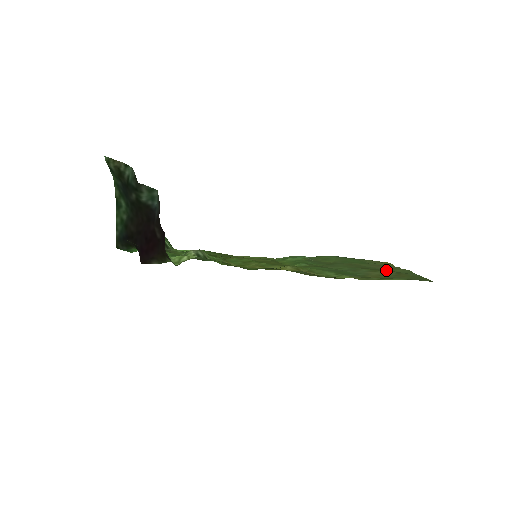
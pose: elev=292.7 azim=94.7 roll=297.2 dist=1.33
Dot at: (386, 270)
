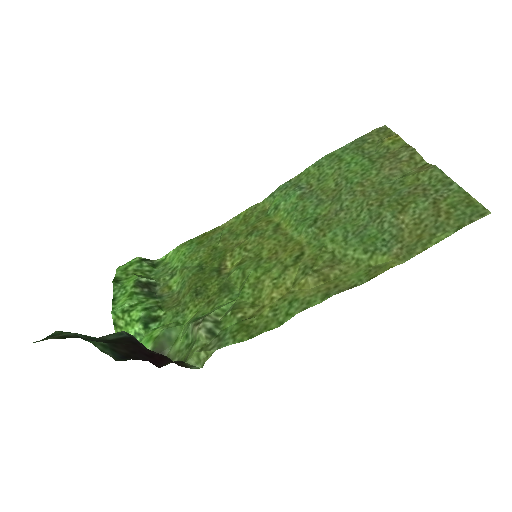
Dot at: (410, 189)
